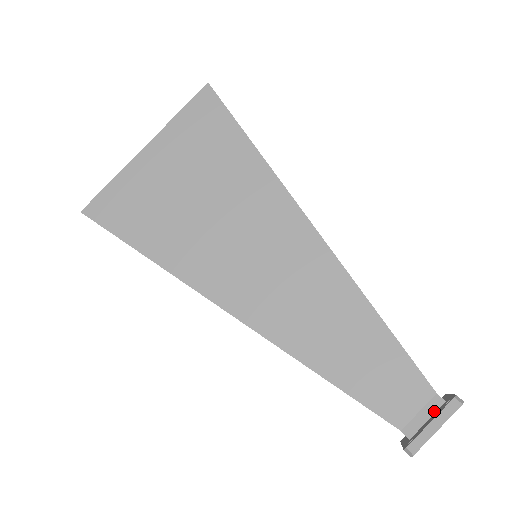
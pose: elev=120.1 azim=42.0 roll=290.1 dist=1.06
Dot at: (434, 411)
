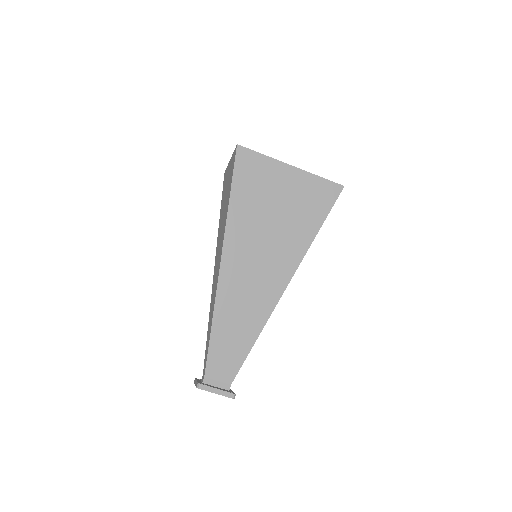
Dot at: (222, 388)
